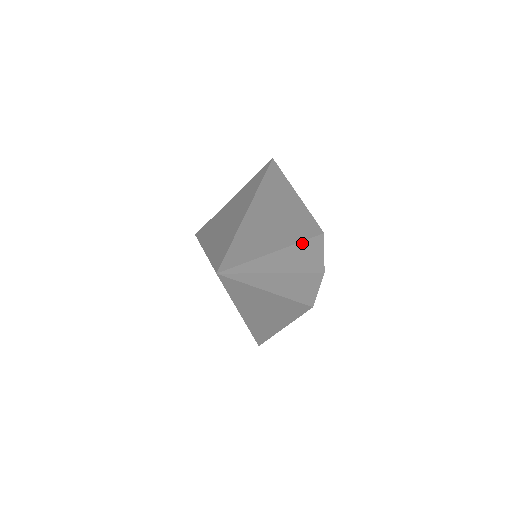
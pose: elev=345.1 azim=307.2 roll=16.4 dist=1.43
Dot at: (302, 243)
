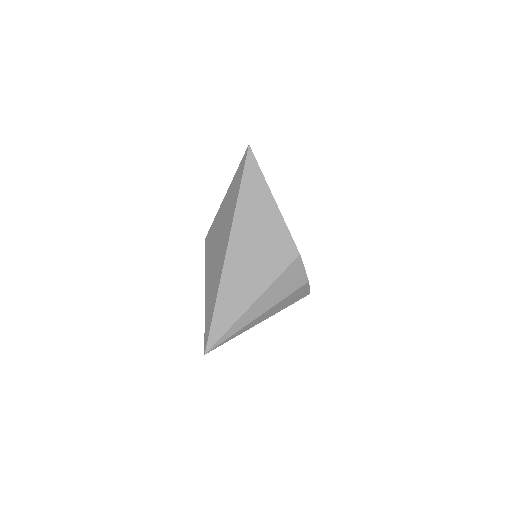
Dot at: (276, 280)
